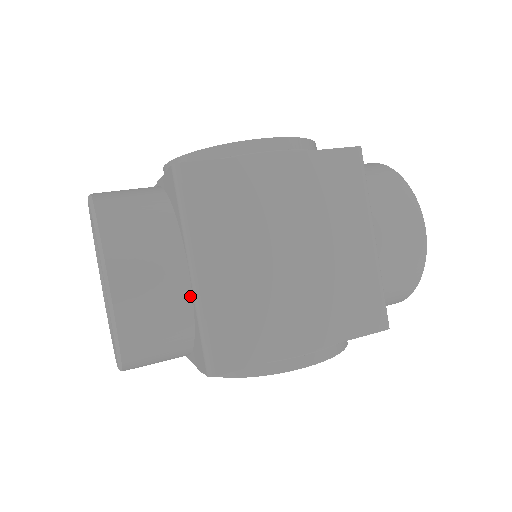
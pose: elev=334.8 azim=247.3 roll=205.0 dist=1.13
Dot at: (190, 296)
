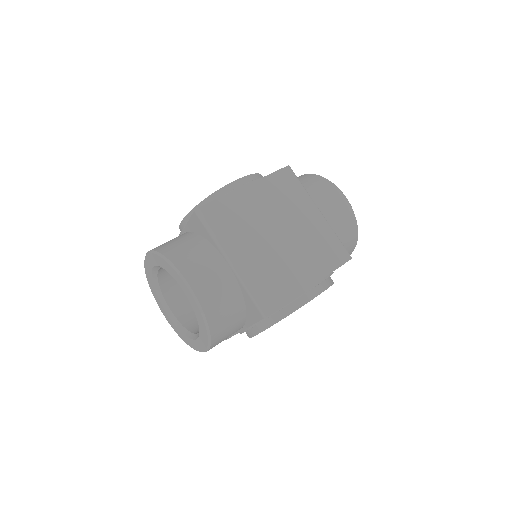
Dot at: (234, 278)
